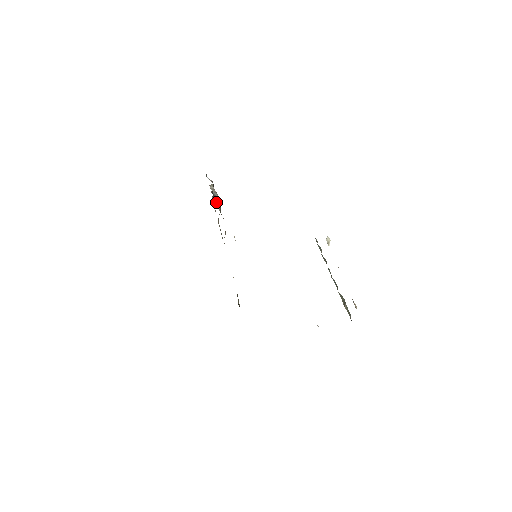
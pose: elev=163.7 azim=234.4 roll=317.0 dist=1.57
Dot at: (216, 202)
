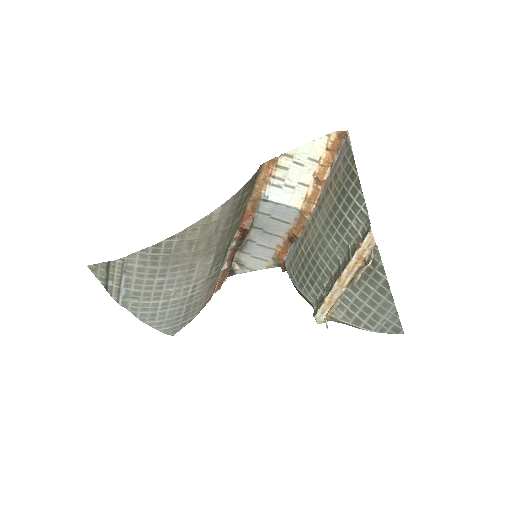
Dot at: occluded
